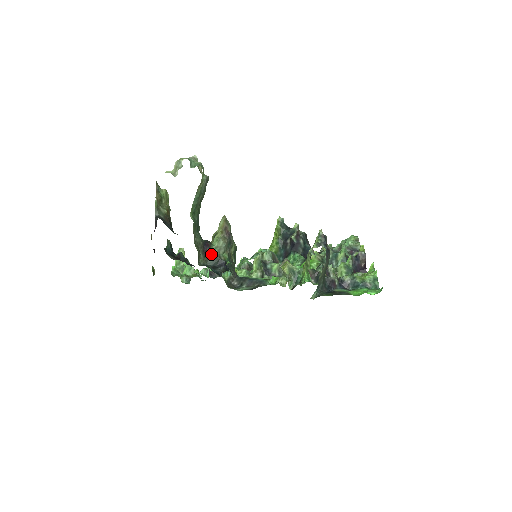
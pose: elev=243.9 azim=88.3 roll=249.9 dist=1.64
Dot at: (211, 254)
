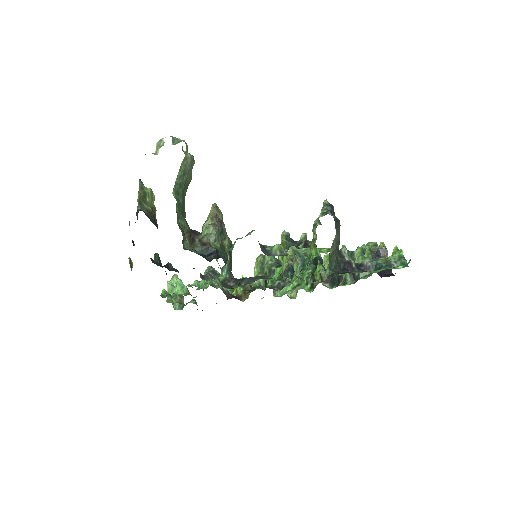
Dot at: (199, 241)
